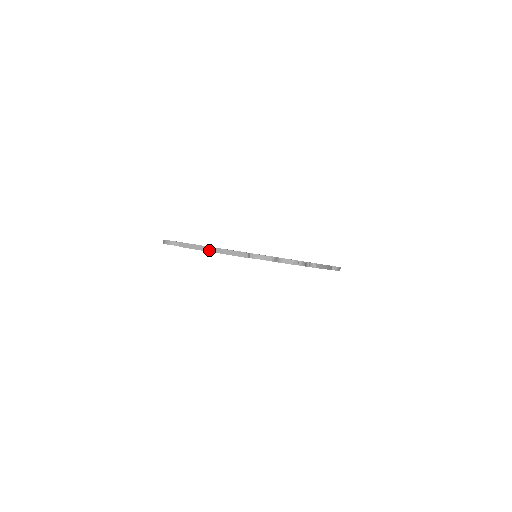
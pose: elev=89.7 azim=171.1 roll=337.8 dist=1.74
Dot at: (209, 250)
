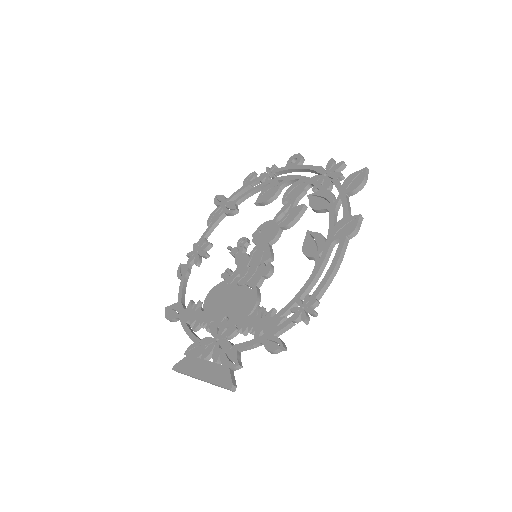
Dot at: occluded
